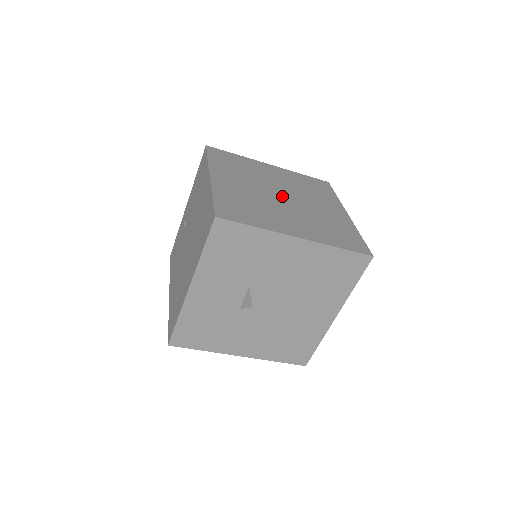
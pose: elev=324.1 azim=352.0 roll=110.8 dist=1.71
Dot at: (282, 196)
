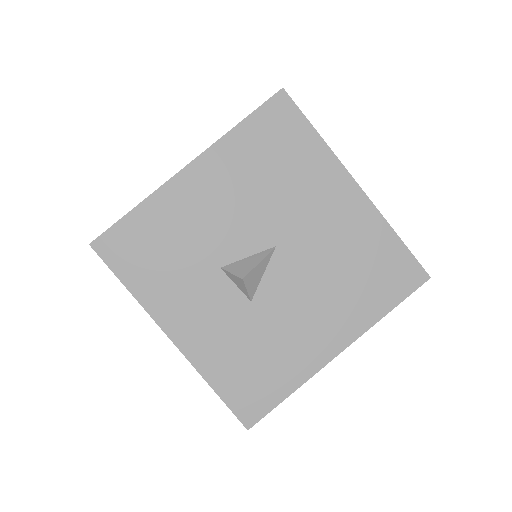
Dot at: occluded
